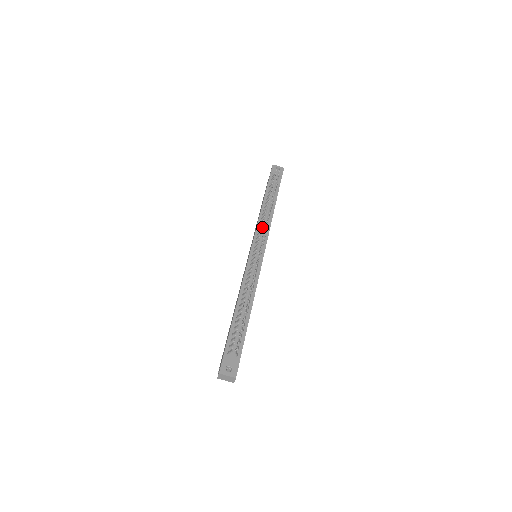
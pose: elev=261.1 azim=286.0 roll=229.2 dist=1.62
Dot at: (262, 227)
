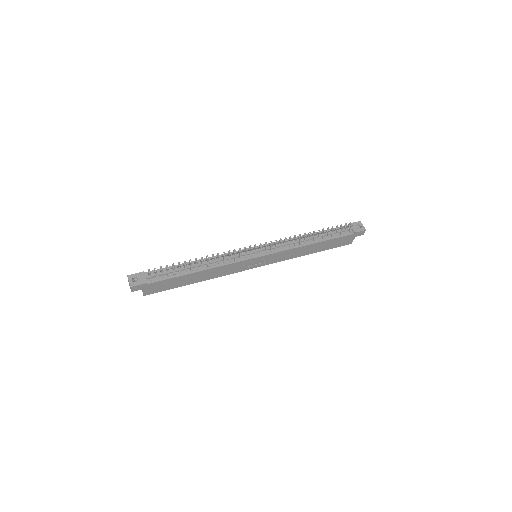
Dot at: (280, 241)
